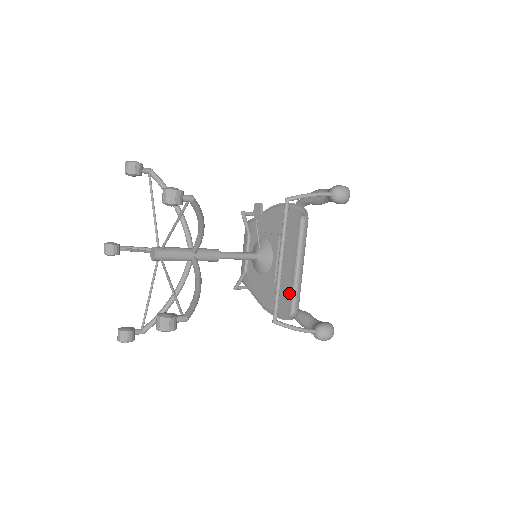
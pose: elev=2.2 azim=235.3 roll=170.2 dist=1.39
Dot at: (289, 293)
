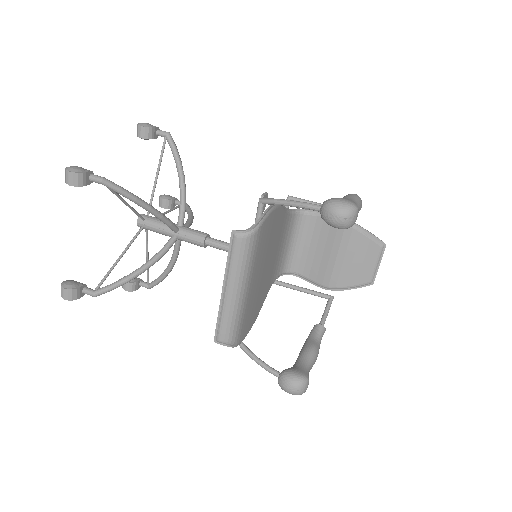
Dot at: occluded
